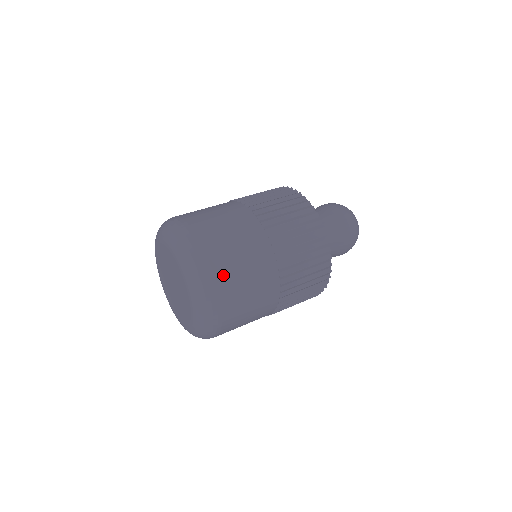
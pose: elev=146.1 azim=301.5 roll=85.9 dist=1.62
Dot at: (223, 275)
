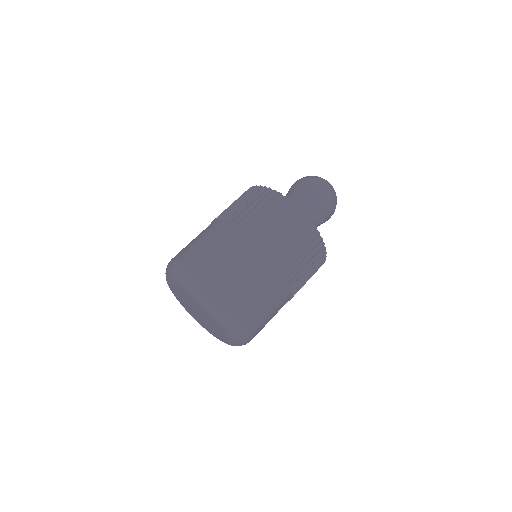
Dot at: (244, 305)
